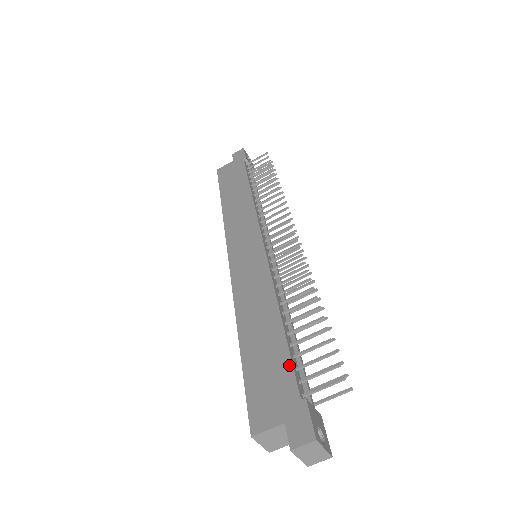
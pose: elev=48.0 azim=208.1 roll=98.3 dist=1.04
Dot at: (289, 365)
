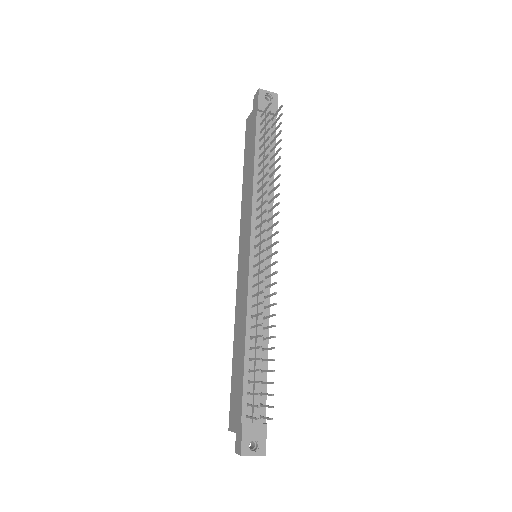
Dot at: (241, 392)
